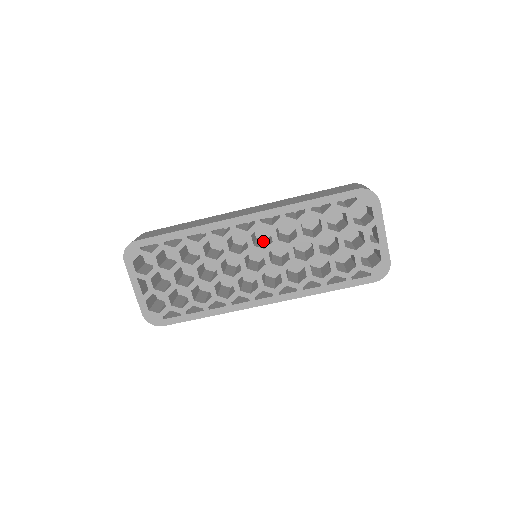
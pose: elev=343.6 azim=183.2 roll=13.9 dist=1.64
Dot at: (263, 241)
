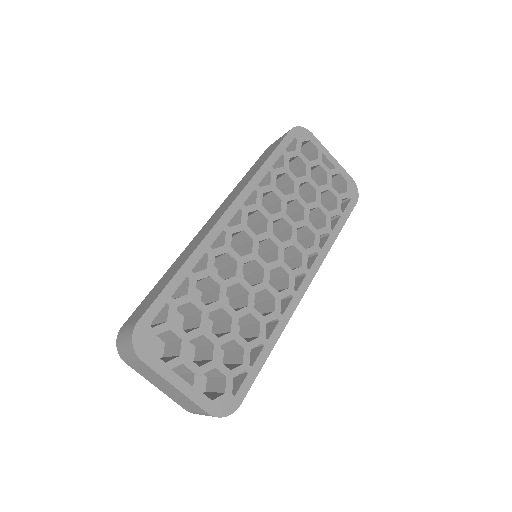
Dot at: occluded
